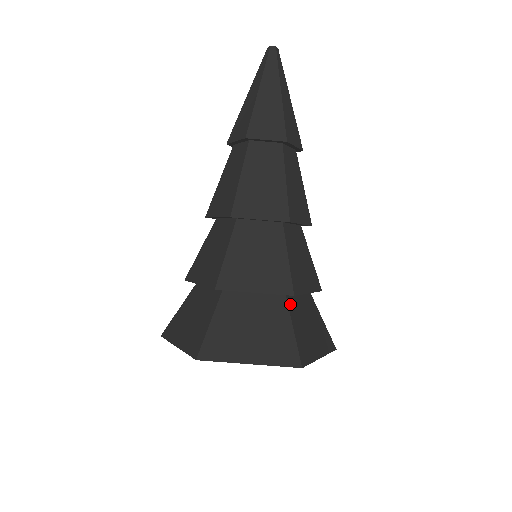
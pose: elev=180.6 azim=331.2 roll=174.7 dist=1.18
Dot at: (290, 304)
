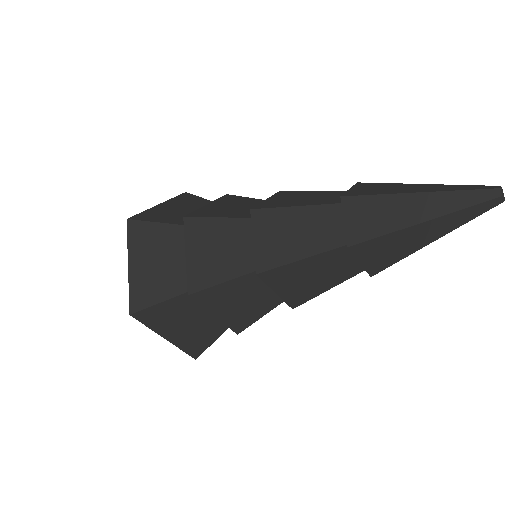
Dot at: occluded
